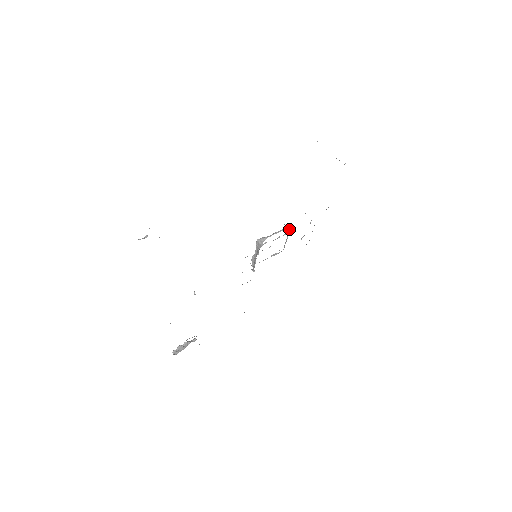
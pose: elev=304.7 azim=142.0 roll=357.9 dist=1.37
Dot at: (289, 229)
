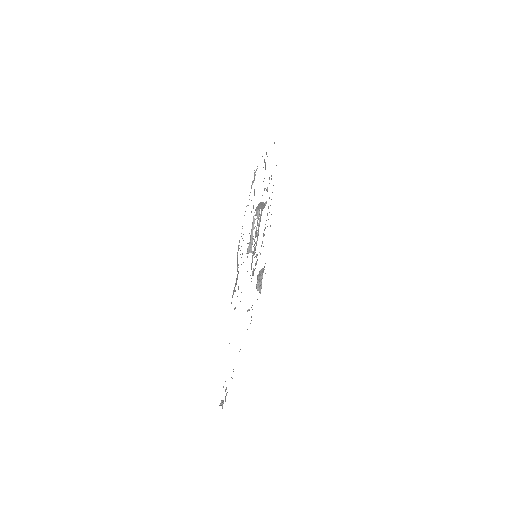
Dot at: occluded
